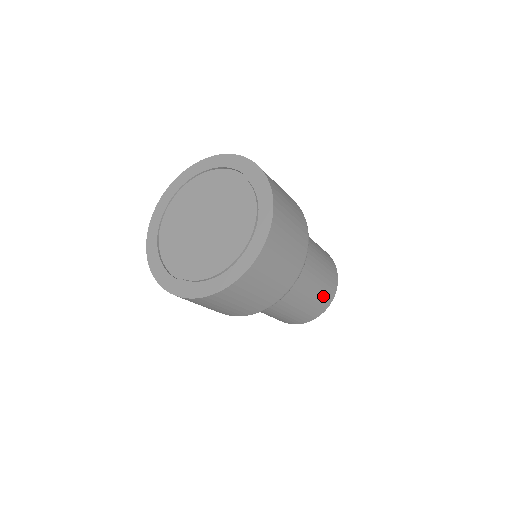
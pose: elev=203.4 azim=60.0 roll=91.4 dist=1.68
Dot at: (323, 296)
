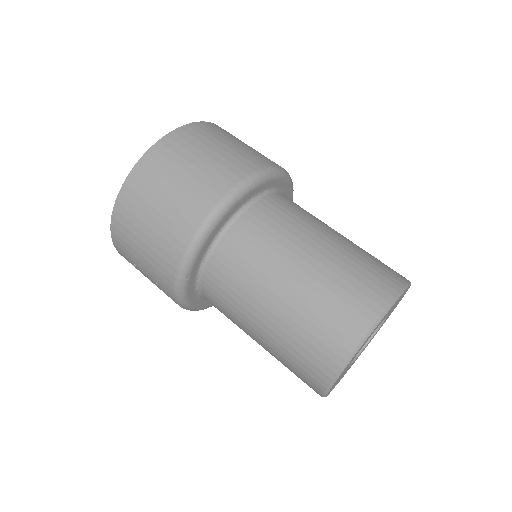
Dot at: (363, 271)
